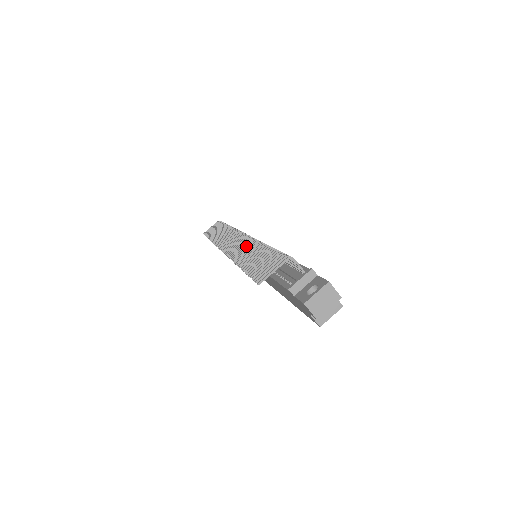
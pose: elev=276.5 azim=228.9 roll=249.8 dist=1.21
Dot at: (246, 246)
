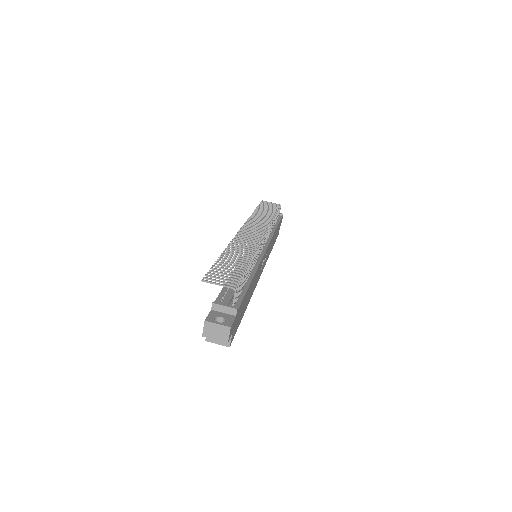
Dot at: (246, 247)
